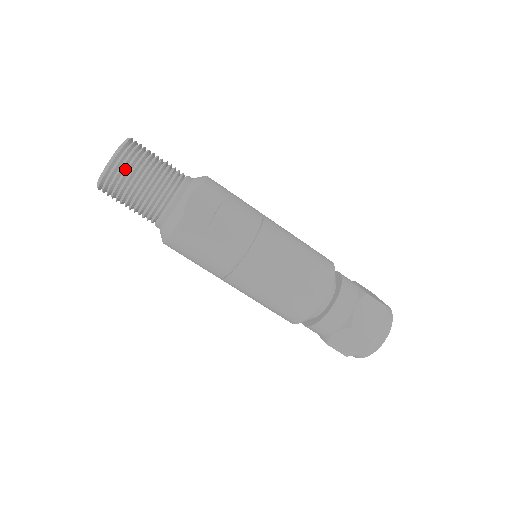
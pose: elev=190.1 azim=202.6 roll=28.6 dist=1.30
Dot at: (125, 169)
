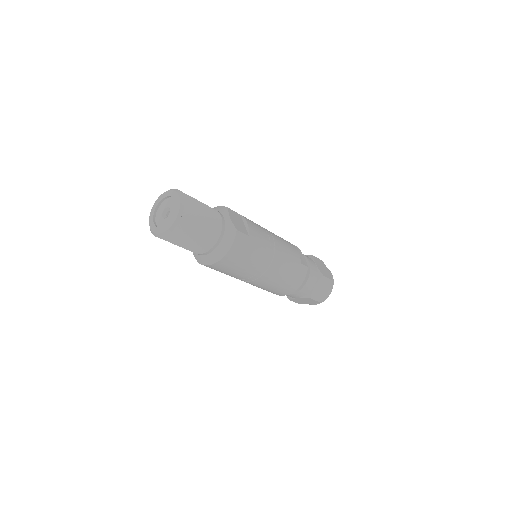
Dot at: (190, 208)
